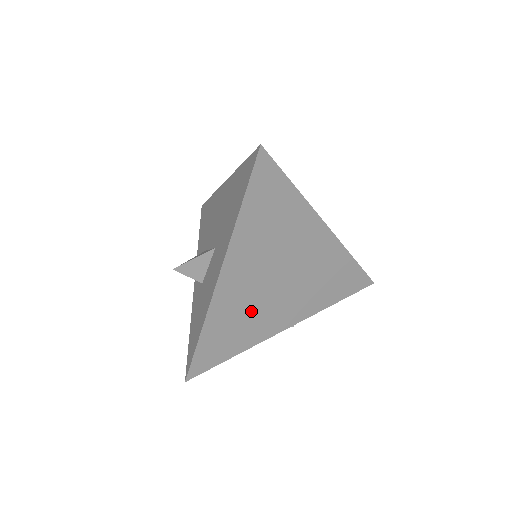
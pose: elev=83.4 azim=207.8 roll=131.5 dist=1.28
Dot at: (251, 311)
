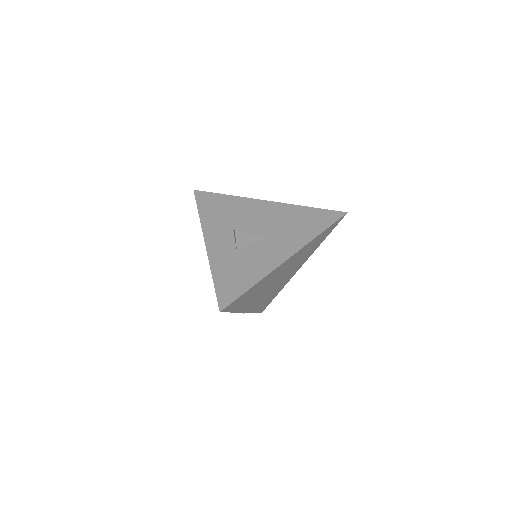
Dot at: (262, 289)
